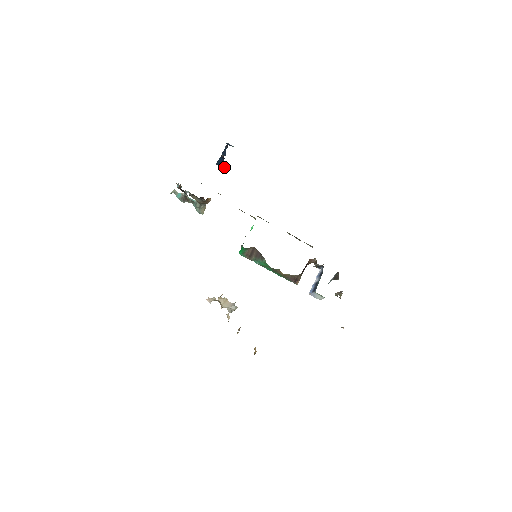
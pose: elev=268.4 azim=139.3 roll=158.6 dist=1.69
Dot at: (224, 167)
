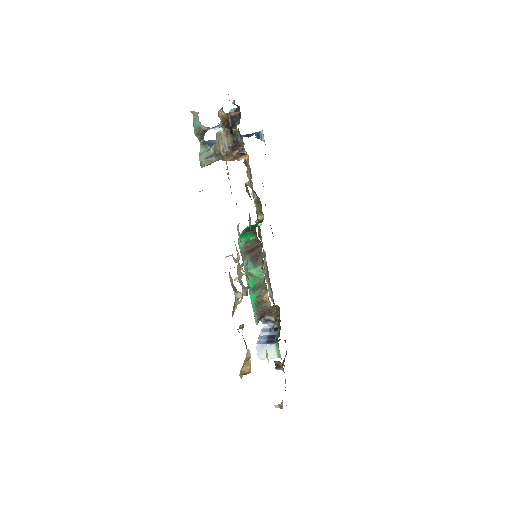
Dot at: occluded
